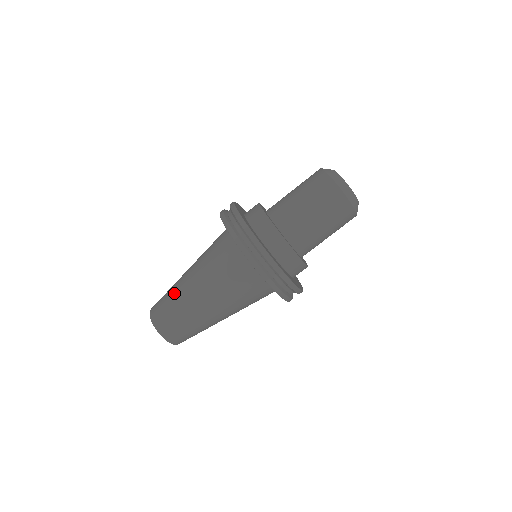
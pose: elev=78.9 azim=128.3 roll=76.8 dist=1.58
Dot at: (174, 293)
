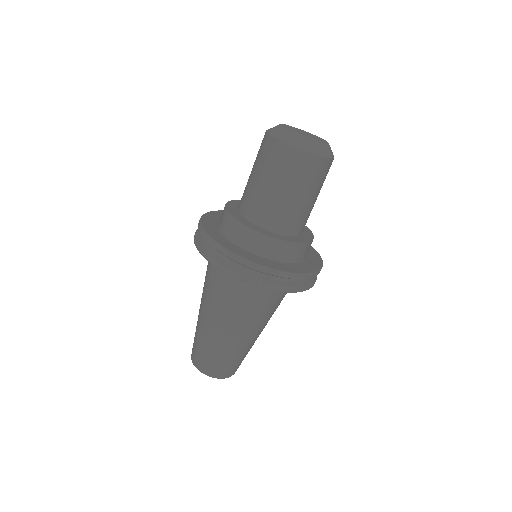
Dot at: occluded
